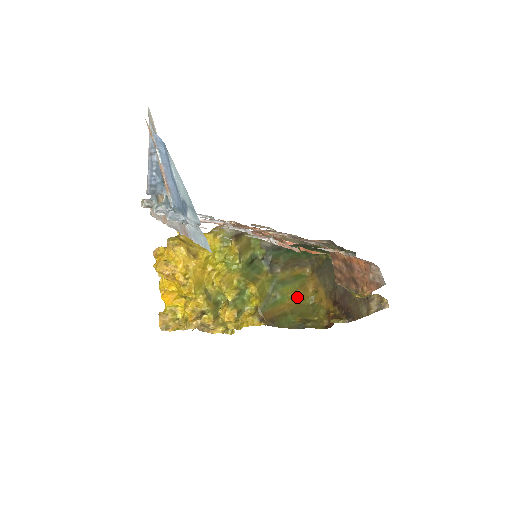
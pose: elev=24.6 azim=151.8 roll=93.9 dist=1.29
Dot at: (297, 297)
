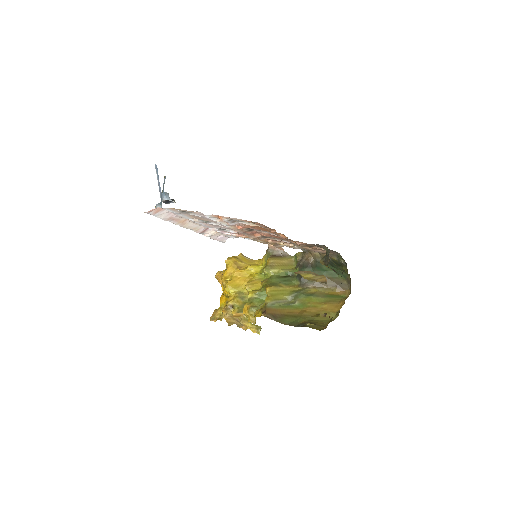
Dot at: (319, 308)
